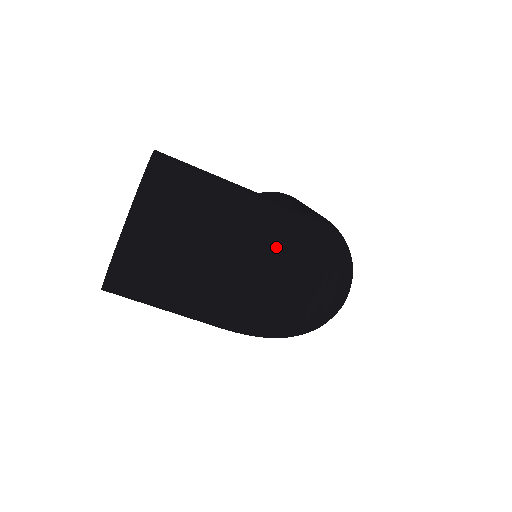
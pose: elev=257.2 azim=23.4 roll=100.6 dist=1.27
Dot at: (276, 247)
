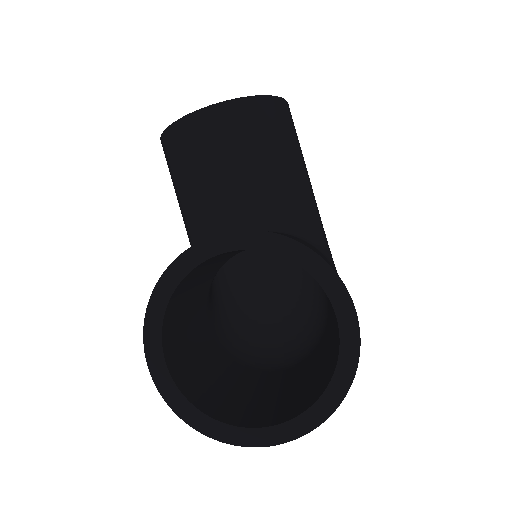
Dot at: occluded
